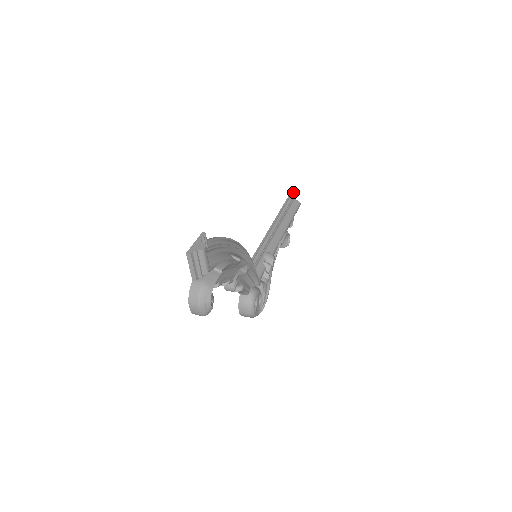
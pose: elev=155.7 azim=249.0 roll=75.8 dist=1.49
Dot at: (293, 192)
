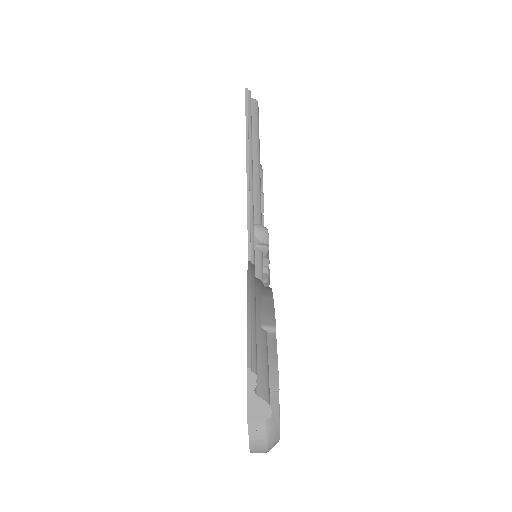
Dot at: (247, 91)
